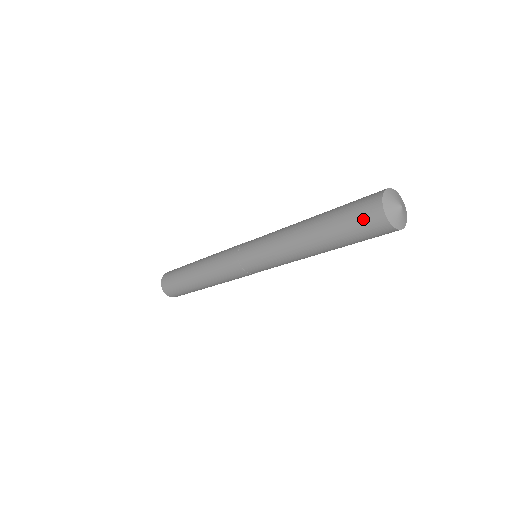
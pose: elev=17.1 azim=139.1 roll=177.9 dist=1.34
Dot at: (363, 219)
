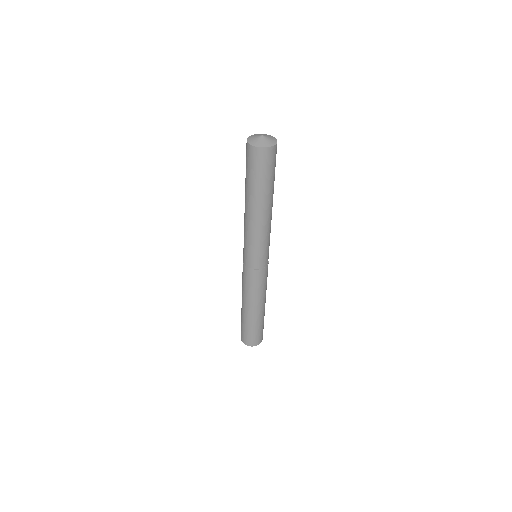
Dot at: (246, 155)
